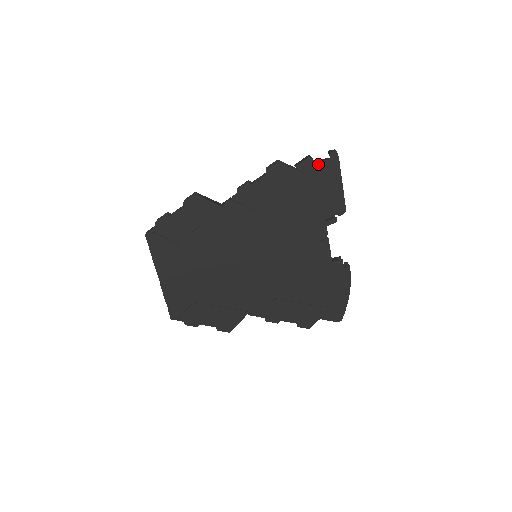
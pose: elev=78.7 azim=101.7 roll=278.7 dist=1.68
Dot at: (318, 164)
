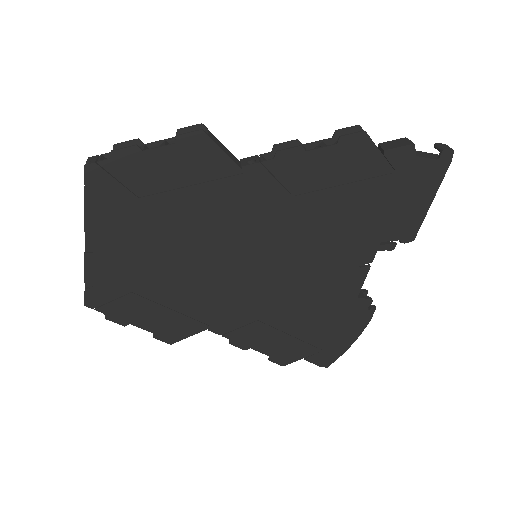
Dot at: (418, 160)
